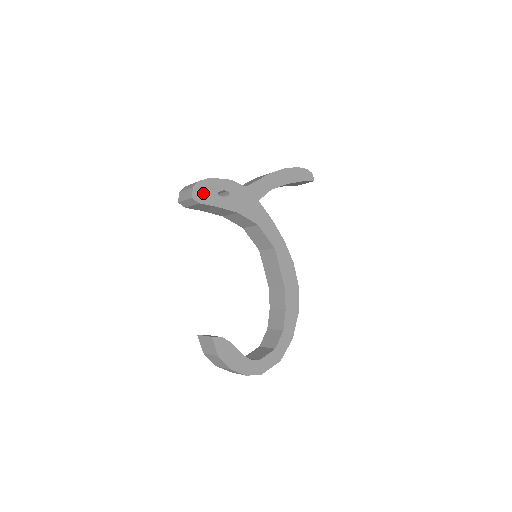
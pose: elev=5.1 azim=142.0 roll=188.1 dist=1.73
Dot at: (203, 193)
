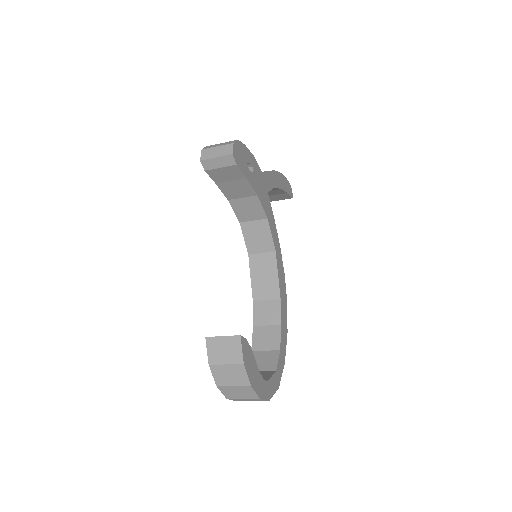
Dot at: (239, 155)
